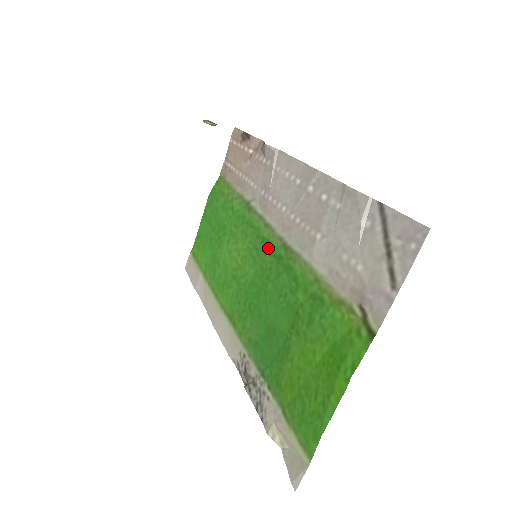
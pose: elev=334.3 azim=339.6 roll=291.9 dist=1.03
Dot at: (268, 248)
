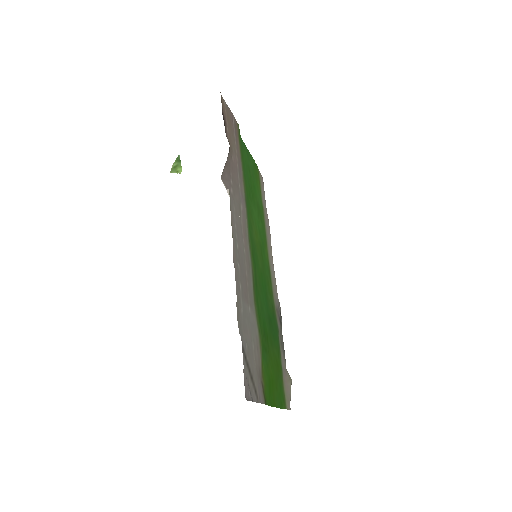
Dot at: (254, 263)
